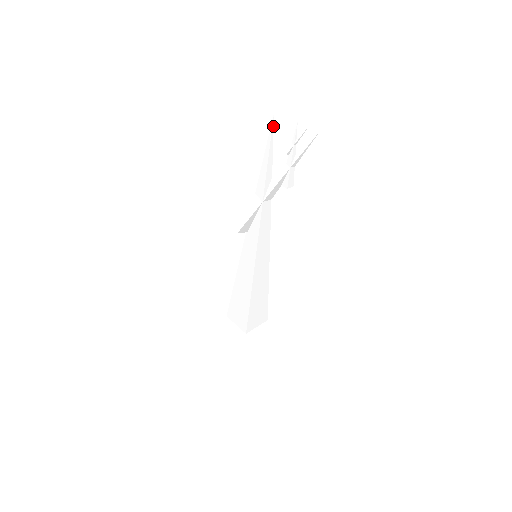
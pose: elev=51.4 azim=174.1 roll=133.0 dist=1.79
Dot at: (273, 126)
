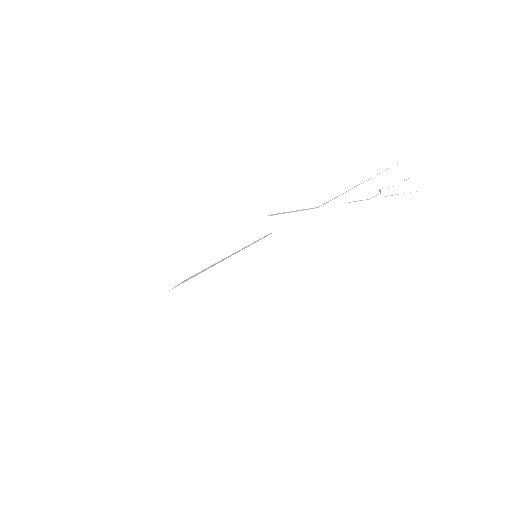
Dot at: occluded
